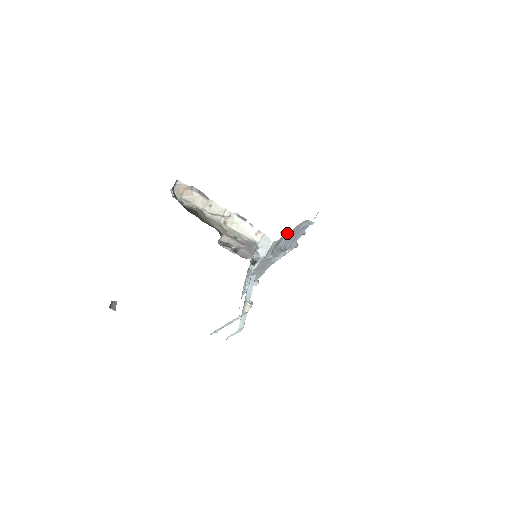
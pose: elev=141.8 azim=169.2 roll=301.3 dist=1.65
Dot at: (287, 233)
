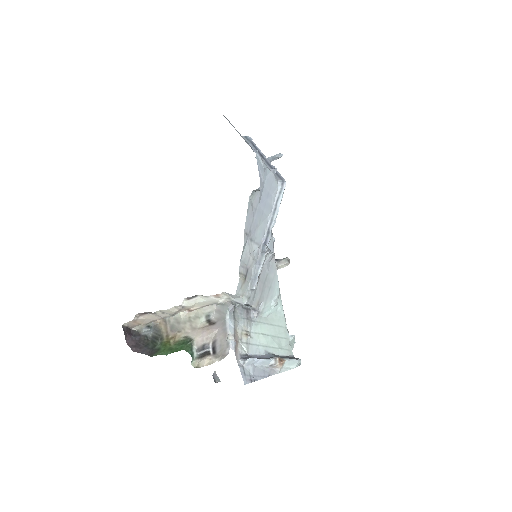
Dot at: (243, 250)
